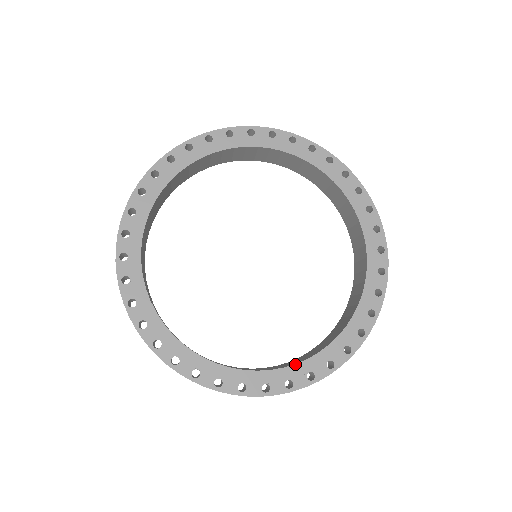
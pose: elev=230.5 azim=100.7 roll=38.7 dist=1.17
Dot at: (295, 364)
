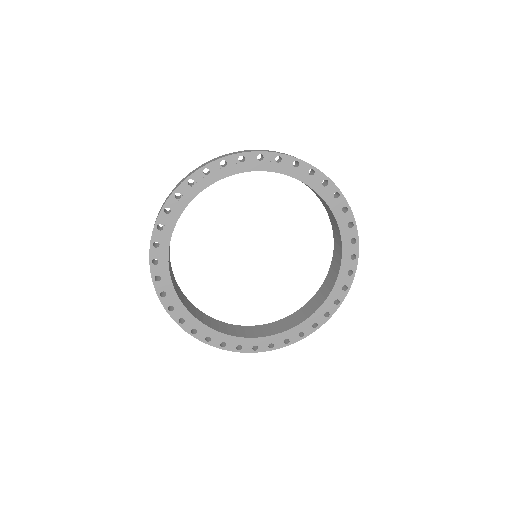
Dot at: (290, 329)
